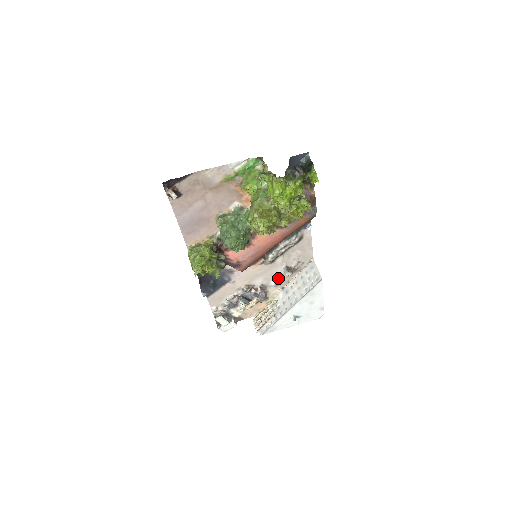
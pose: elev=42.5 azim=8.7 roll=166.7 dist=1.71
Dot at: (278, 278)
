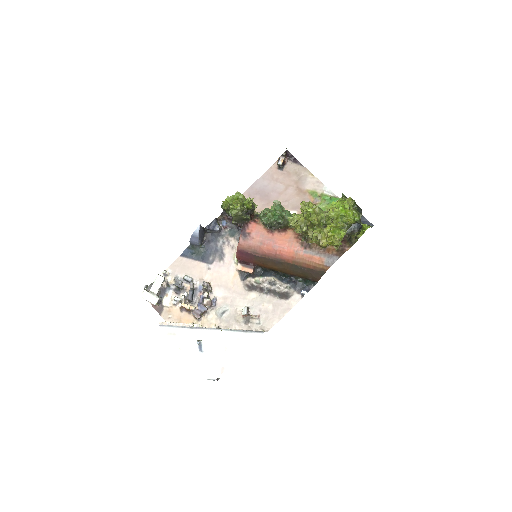
Dot at: (230, 312)
